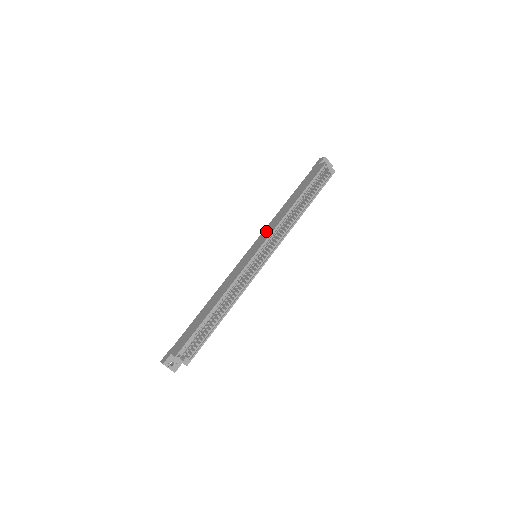
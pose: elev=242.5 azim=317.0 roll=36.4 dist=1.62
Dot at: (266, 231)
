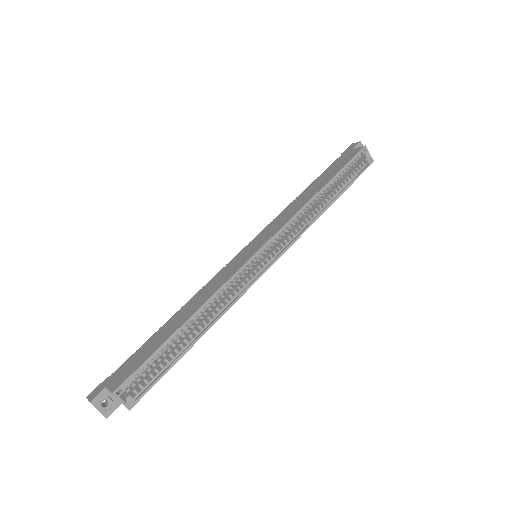
Dot at: (274, 223)
